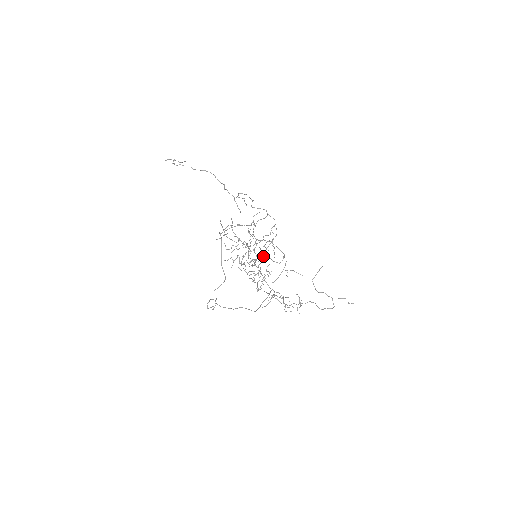
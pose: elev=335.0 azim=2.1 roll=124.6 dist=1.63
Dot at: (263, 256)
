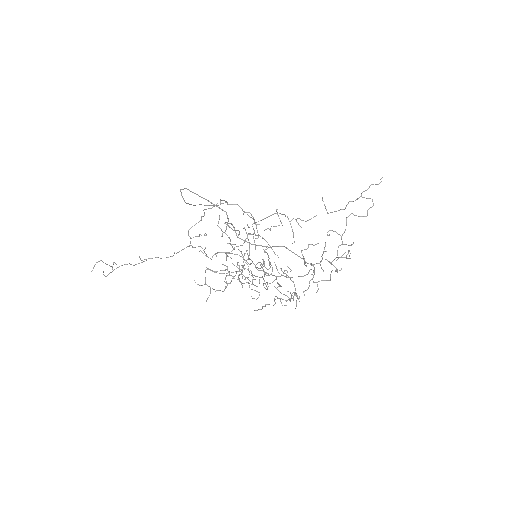
Dot at: occluded
